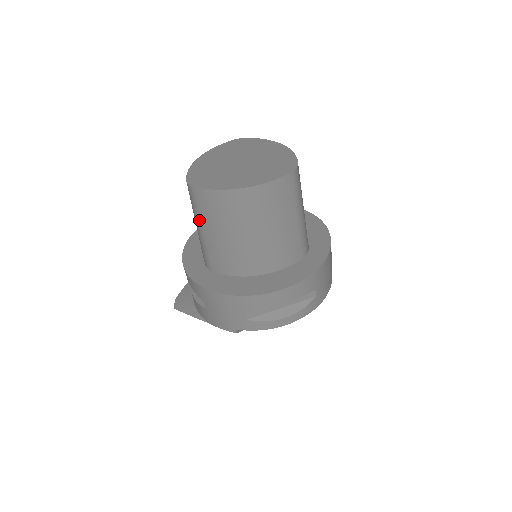
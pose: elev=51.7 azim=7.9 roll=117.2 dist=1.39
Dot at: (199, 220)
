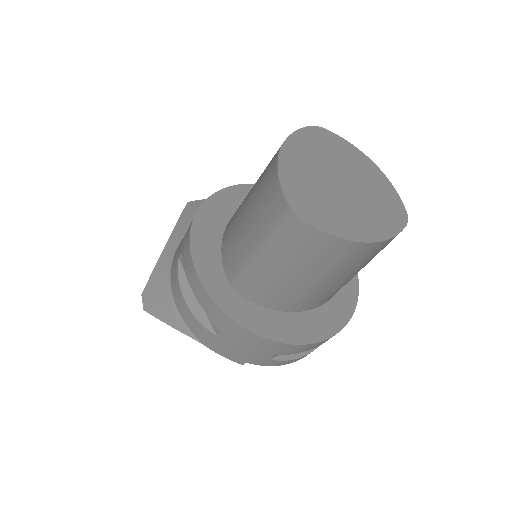
Dot at: (274, 250)
